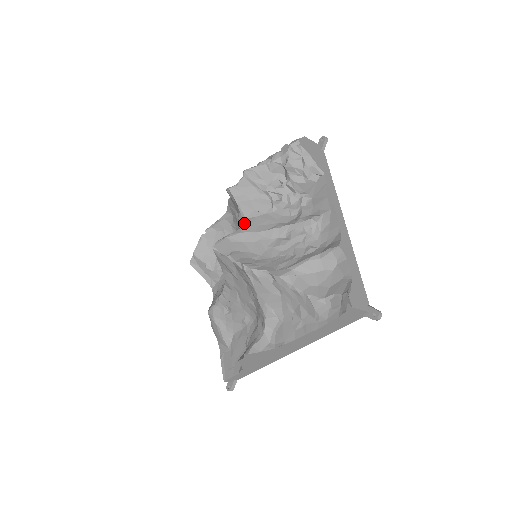
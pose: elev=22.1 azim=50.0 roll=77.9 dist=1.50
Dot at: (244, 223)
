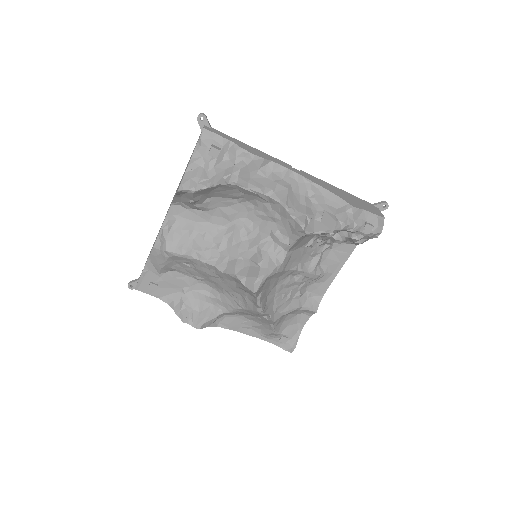
Dot at: (284, 260)
